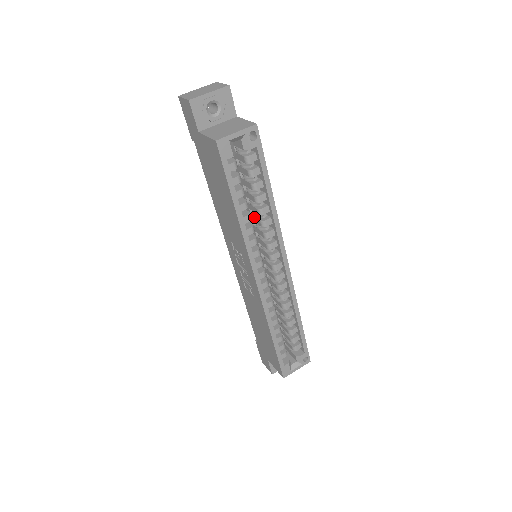
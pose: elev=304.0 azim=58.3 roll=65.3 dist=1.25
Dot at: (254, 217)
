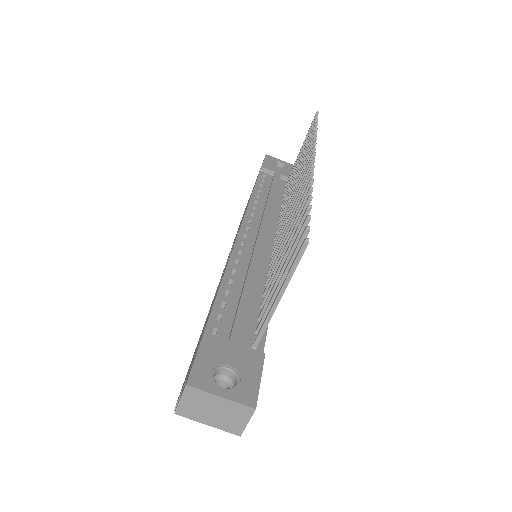
Dot at: occluded
